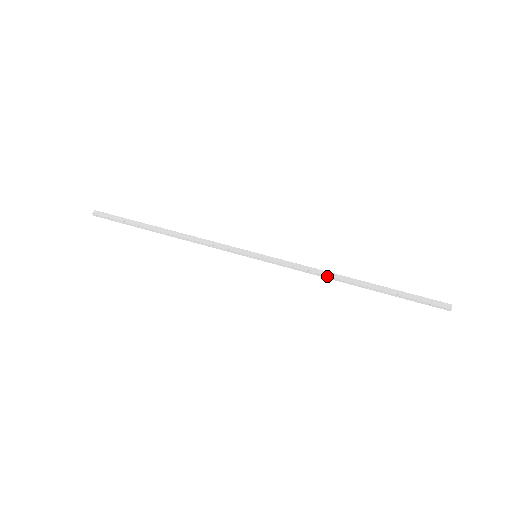
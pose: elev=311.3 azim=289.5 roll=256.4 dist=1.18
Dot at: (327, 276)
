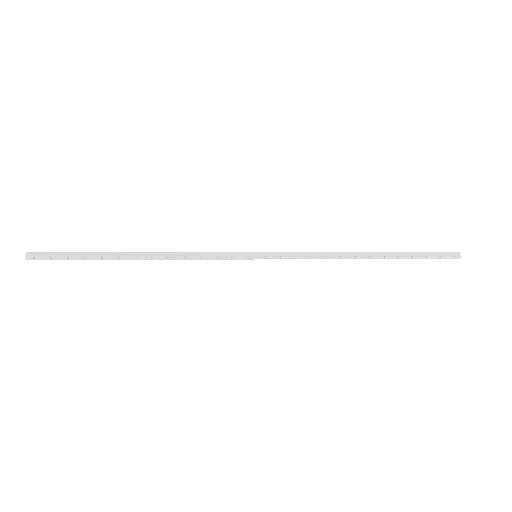
Dot at: (339, 255)
